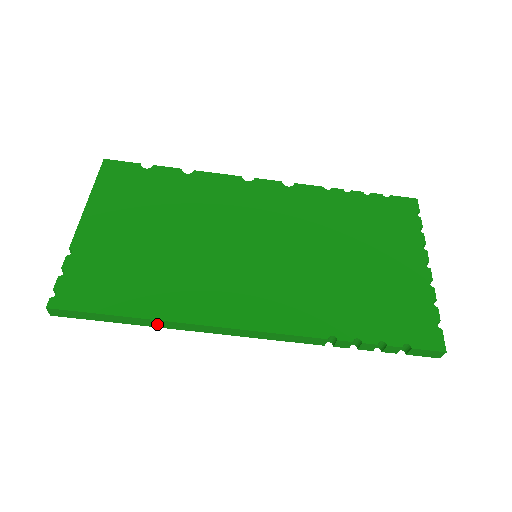
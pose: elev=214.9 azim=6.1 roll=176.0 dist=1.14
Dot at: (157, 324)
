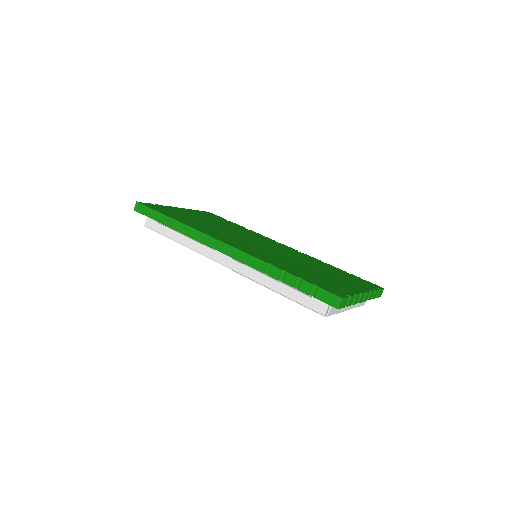
Dot at: (179, 228)
